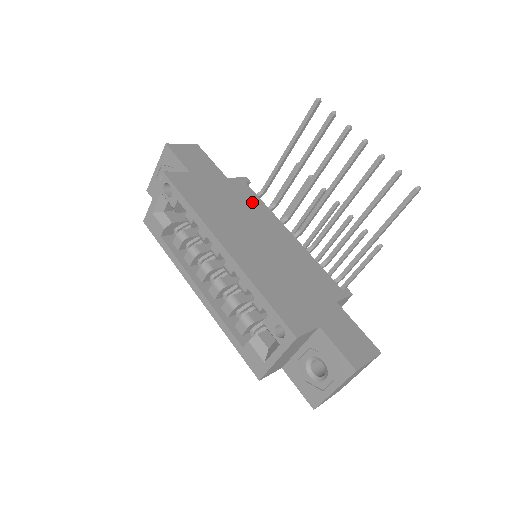
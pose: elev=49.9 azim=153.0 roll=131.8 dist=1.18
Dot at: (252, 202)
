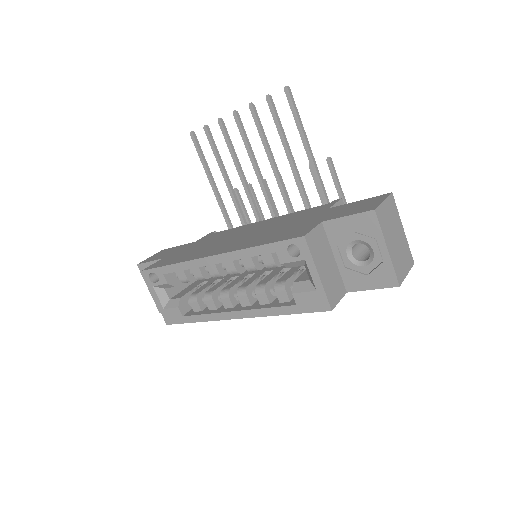
Dot at: (222, 234)
